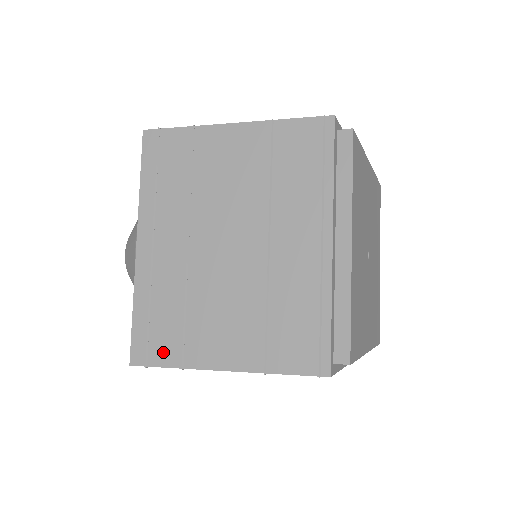
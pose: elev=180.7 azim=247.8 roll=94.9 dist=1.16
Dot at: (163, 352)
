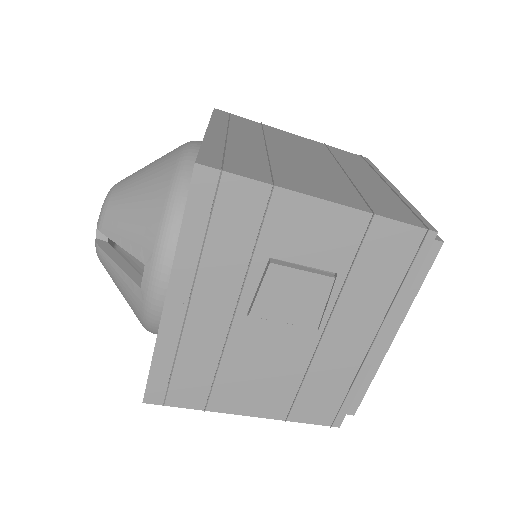
Dot at: (245, 171)
